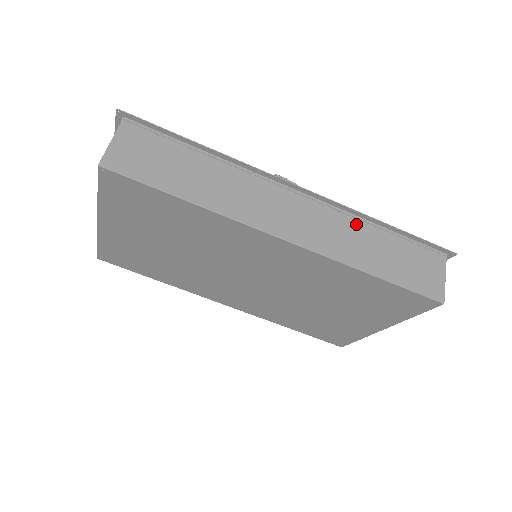
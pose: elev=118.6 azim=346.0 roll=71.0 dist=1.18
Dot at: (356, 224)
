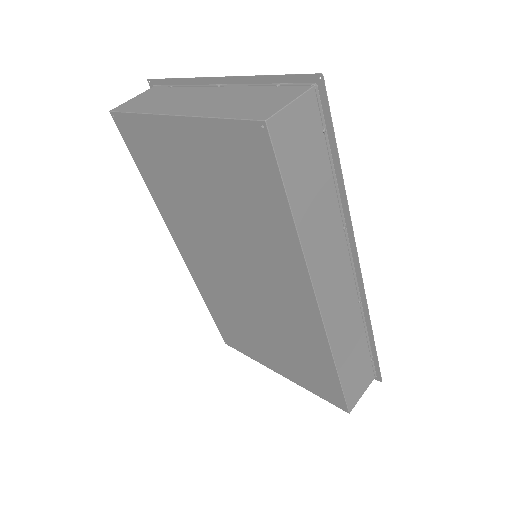
Dot at: (359, 320)
